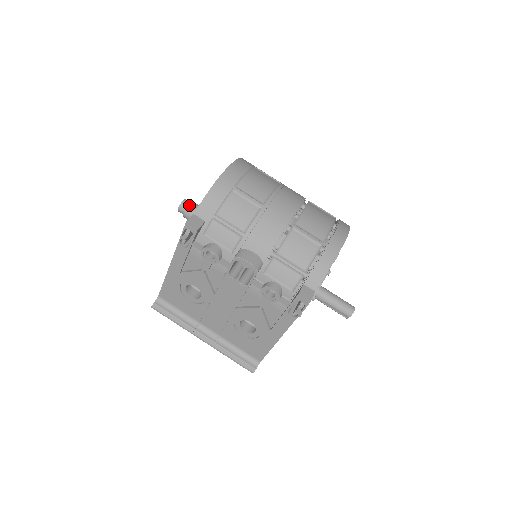
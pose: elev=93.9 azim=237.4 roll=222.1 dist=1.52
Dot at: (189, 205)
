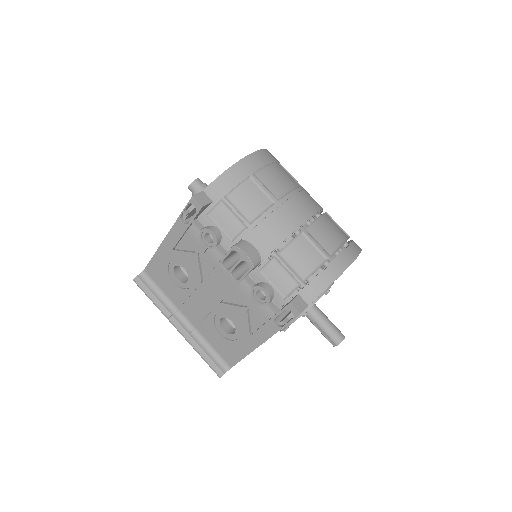
Dot at: (201, 185)
